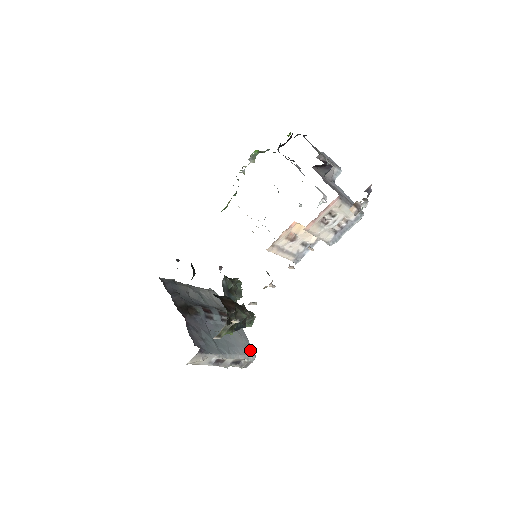
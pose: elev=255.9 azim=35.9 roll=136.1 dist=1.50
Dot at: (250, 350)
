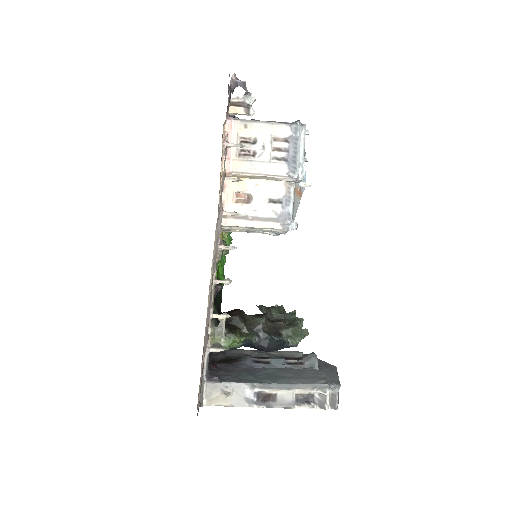
Dot at: (332, 381)
